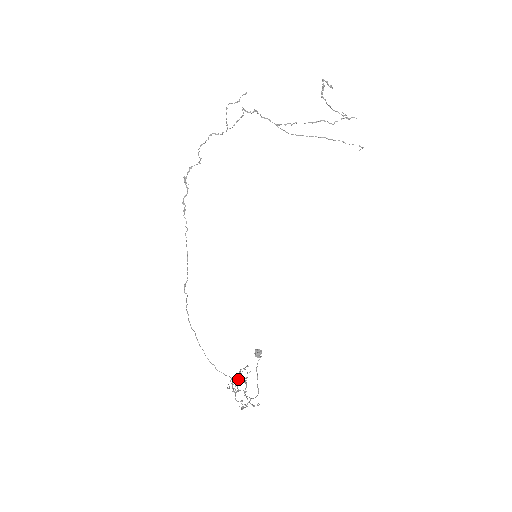
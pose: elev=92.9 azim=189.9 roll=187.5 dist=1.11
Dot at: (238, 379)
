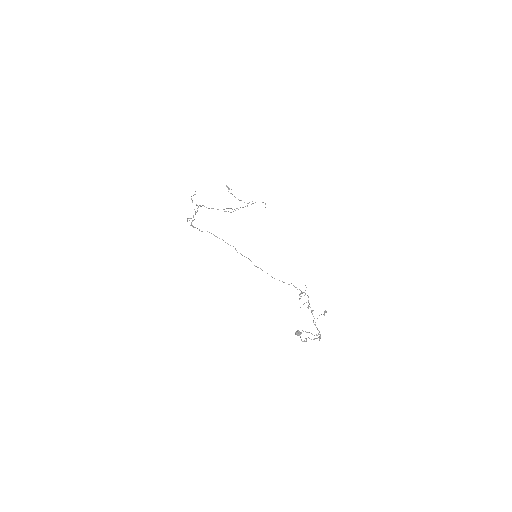
Dot at: (303, 292)
